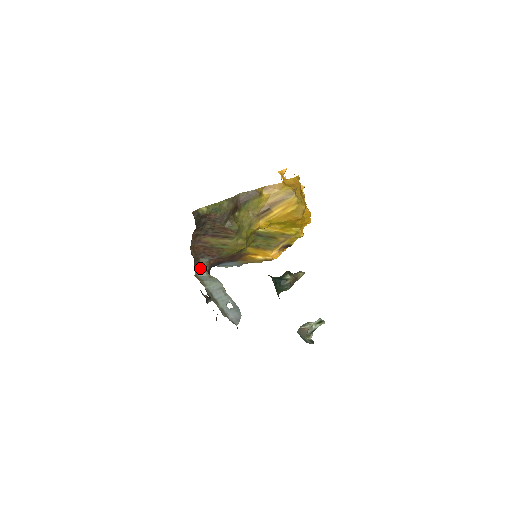
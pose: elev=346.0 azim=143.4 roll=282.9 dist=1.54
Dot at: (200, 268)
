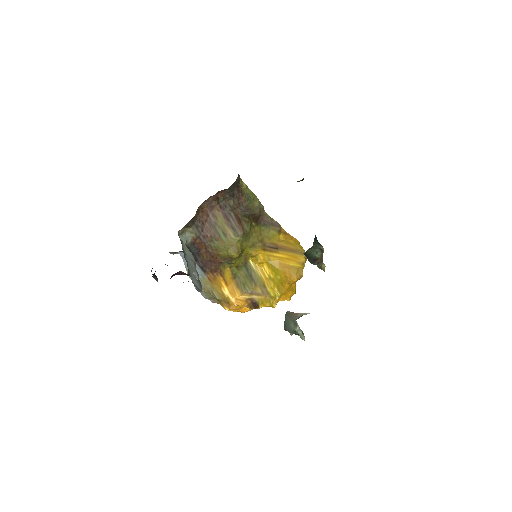
Dot at: (186, 233)
